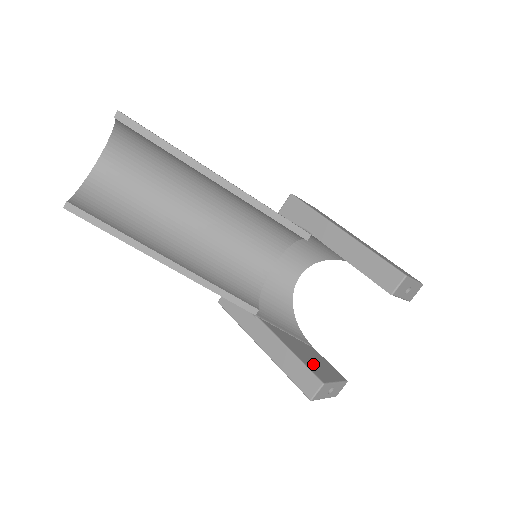
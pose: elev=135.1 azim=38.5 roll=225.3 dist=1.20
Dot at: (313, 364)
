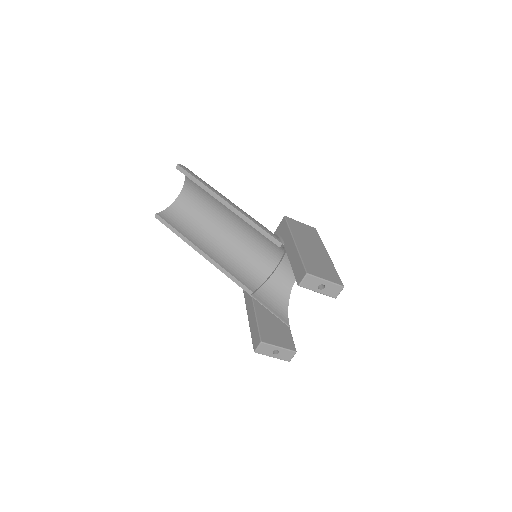
Dot at: (269, 332)
